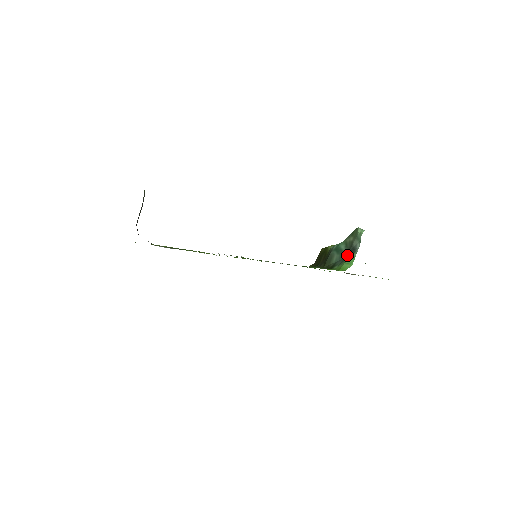
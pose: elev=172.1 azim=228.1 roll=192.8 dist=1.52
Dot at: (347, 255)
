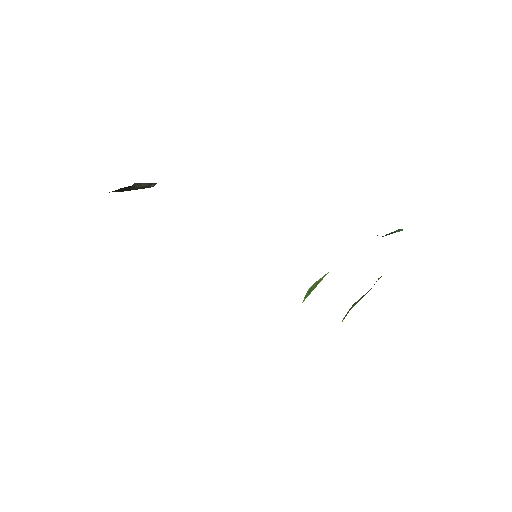
Dot at: occluded
